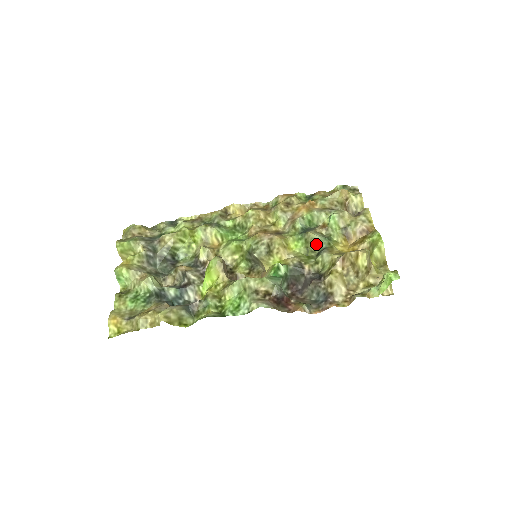
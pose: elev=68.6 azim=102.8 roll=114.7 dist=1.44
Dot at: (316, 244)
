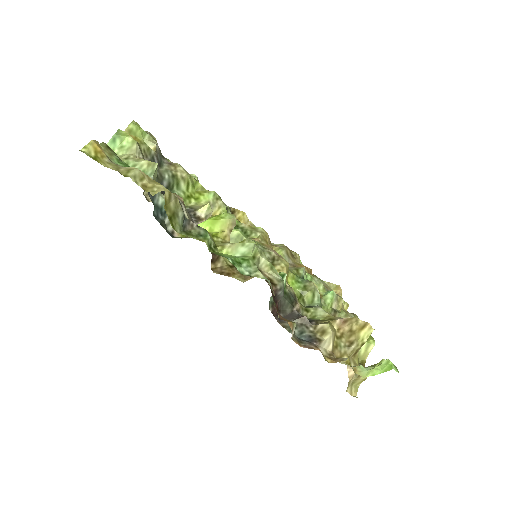
Dot at: (312, 297)
